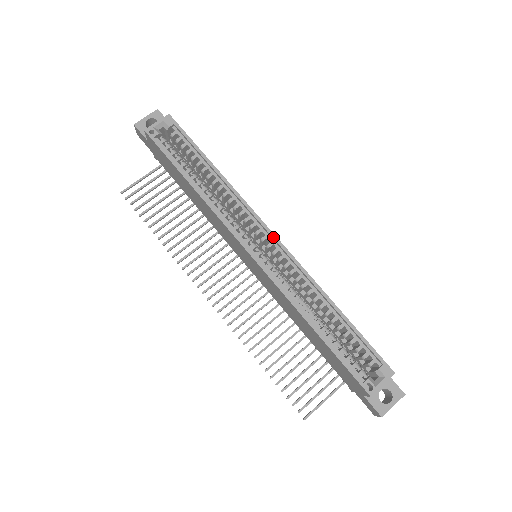
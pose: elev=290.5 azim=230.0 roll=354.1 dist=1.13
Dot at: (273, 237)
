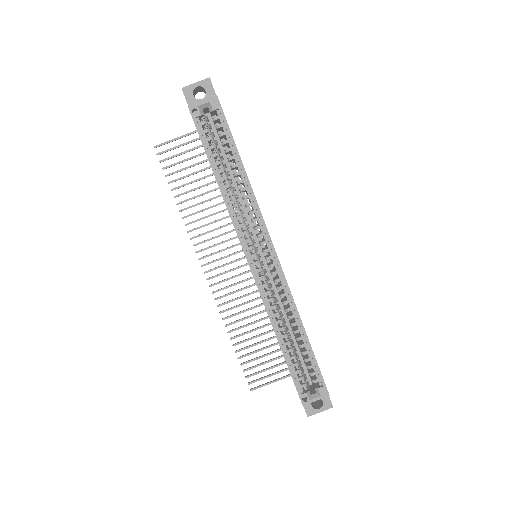
Dot at: (274, 253)
